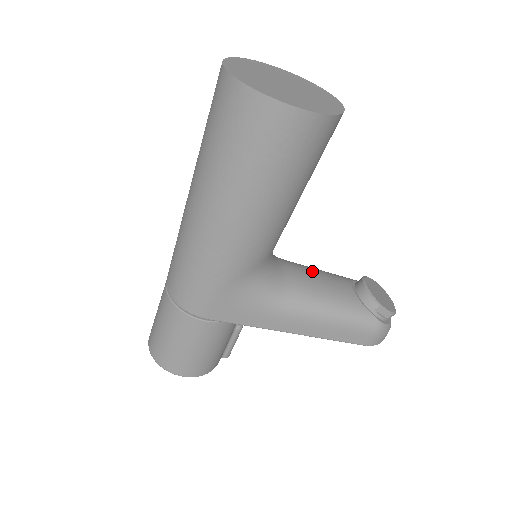
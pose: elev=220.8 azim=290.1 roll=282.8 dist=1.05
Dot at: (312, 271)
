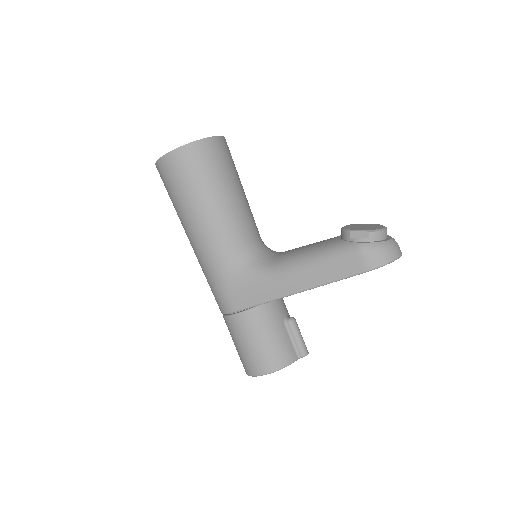
Dot at: occluded
